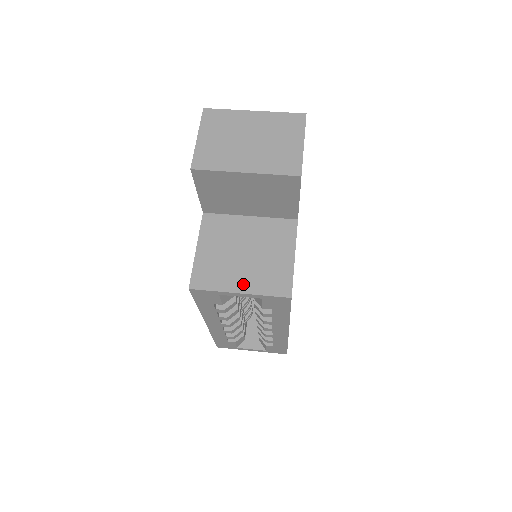
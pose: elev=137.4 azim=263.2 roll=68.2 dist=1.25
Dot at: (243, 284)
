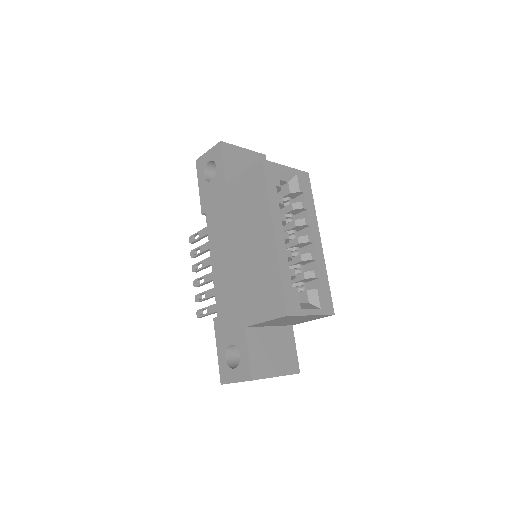
Dot at: occluded
